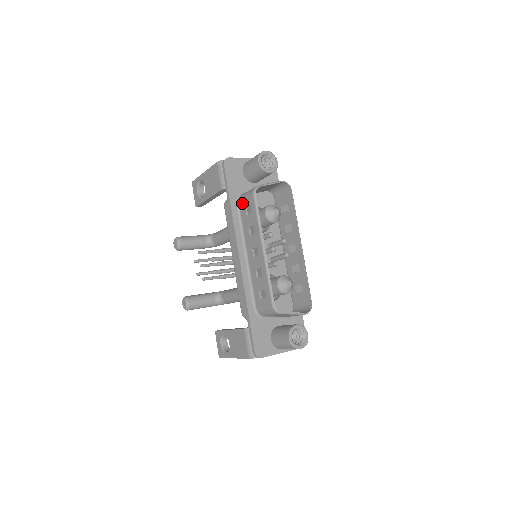
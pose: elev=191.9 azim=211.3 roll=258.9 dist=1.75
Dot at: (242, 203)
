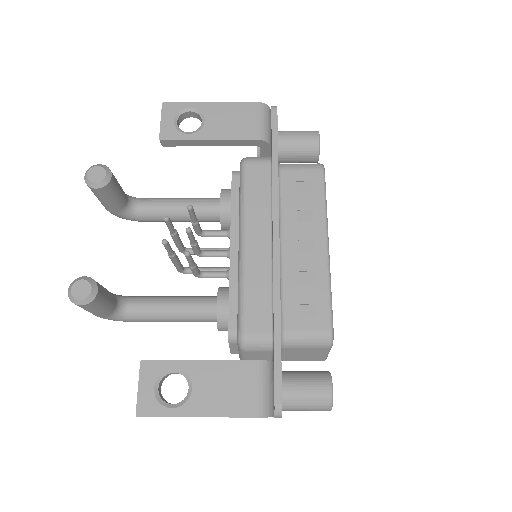
Dot at: (290, 173)
